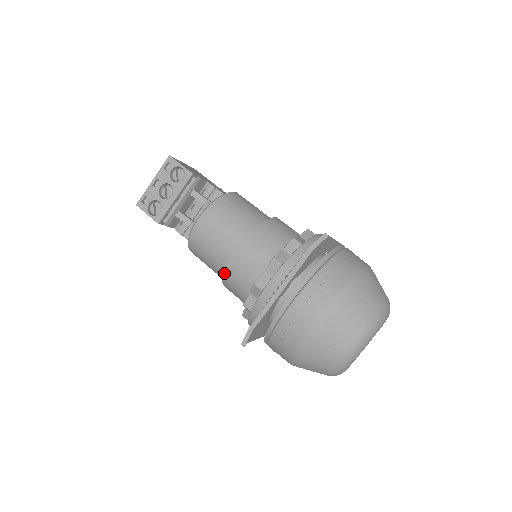
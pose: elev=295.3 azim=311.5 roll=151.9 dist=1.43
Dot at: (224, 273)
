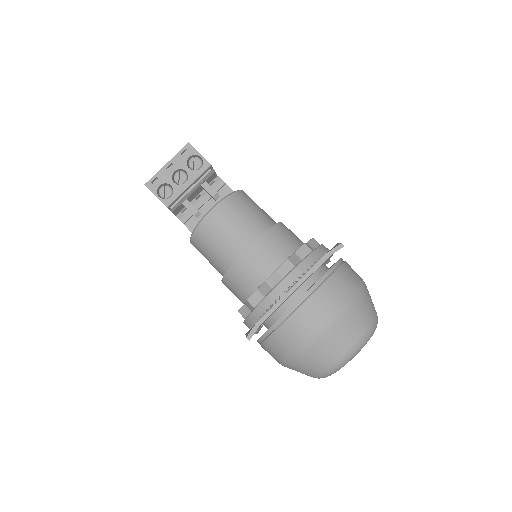
Dot at: (230, 267)
